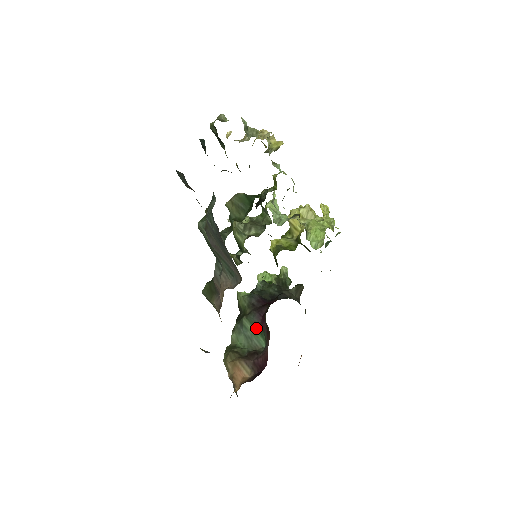
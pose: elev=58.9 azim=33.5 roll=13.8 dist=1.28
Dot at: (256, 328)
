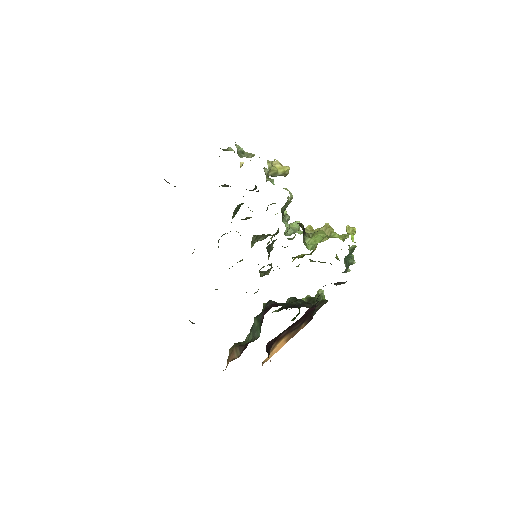
Dot at: (259, 323)
